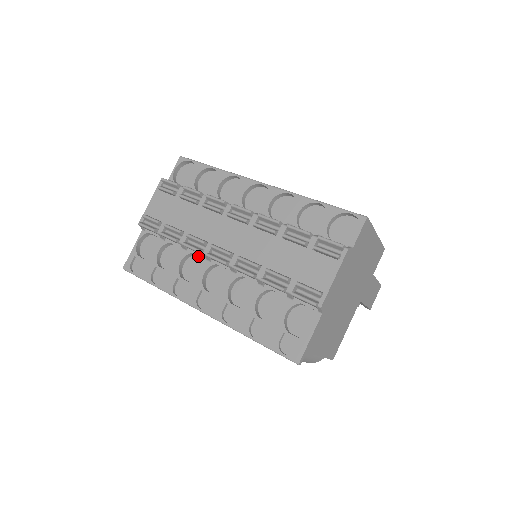
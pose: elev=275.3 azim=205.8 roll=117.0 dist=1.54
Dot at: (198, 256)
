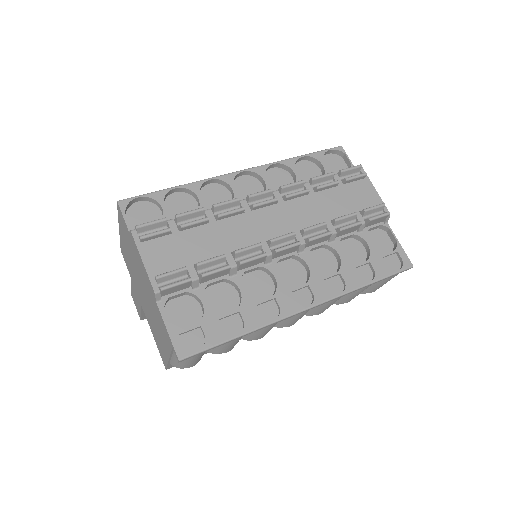
Dot at: (247, 273)
